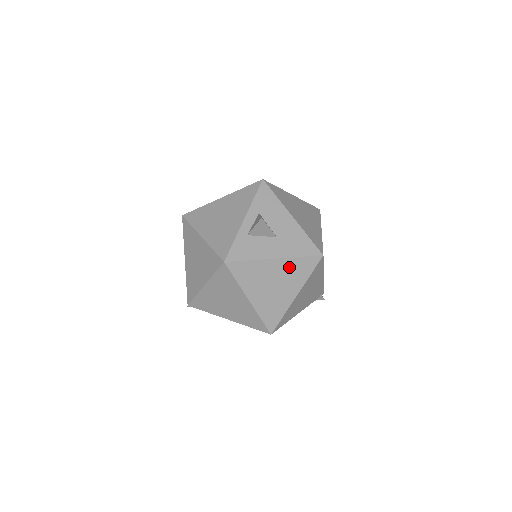
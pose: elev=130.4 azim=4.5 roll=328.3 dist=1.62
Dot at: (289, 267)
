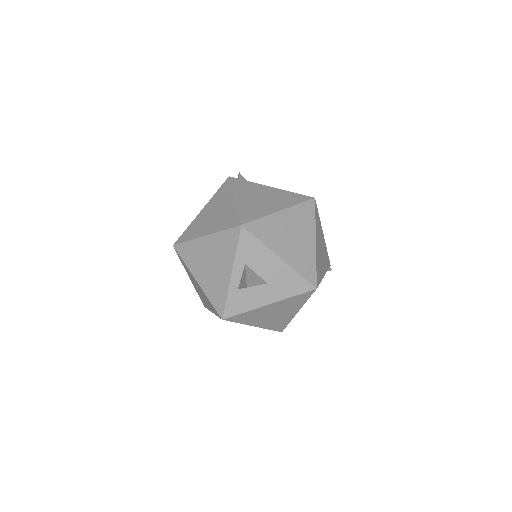
Dot at: (285, 303)
